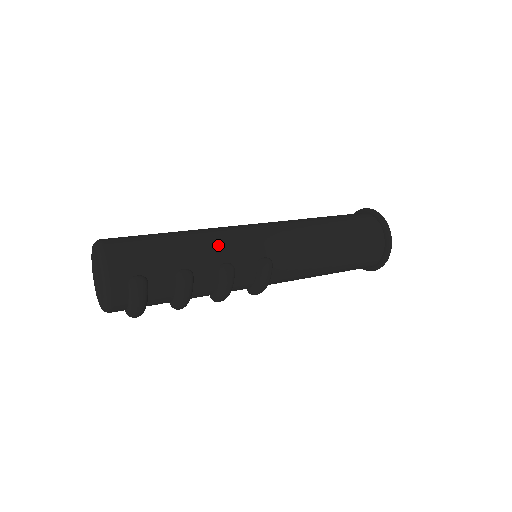
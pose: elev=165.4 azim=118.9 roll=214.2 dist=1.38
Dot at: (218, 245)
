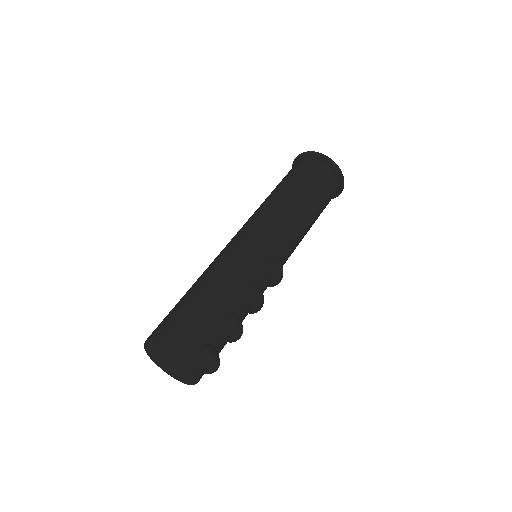
Dot at: (235, 277)
